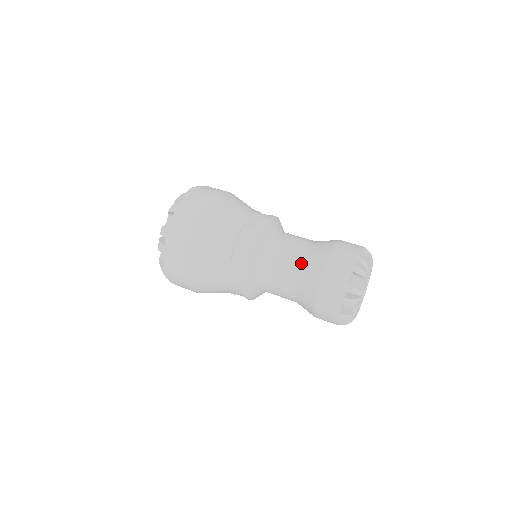
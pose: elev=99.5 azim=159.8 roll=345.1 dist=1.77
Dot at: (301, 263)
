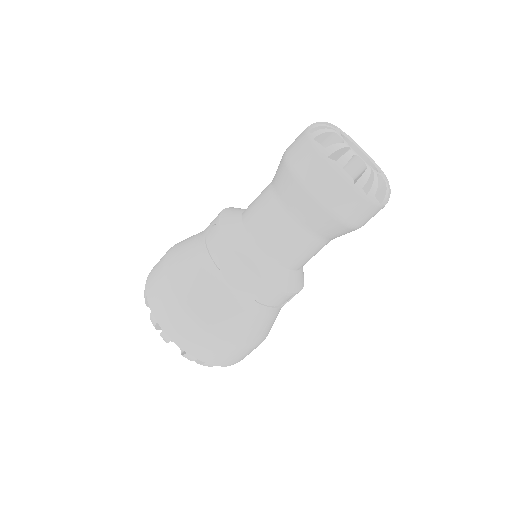
Dot at: (275, 197)
